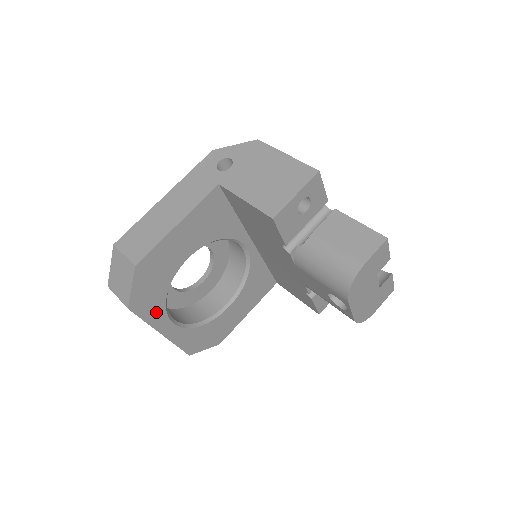
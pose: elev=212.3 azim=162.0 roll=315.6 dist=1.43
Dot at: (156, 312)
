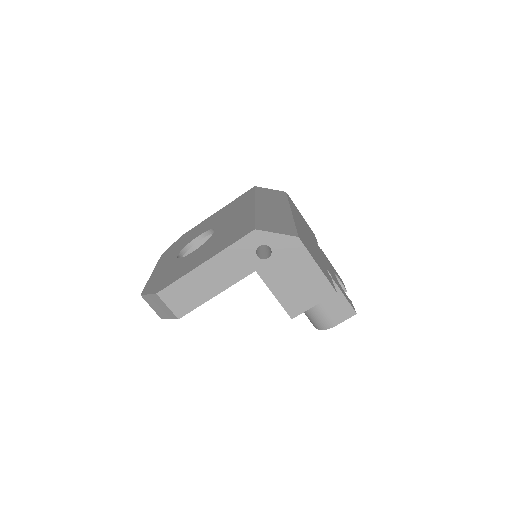
Dot at: occluded
